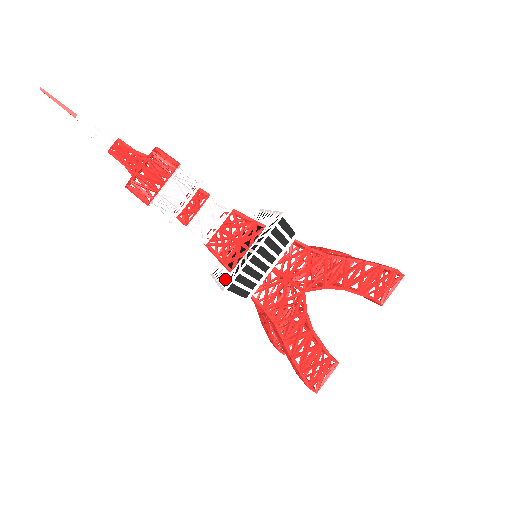
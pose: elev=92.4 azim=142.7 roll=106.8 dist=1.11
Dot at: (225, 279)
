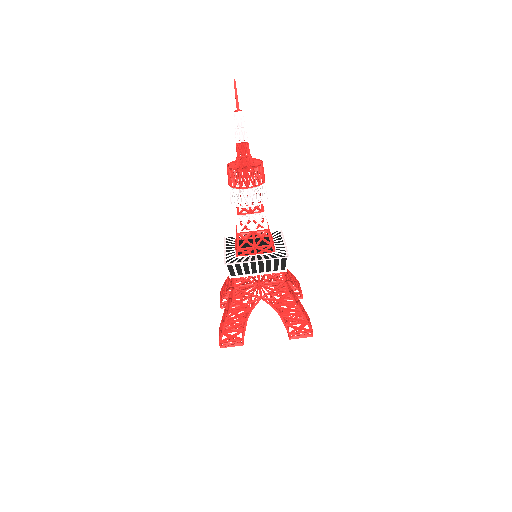
Dot at: (230, 257)
